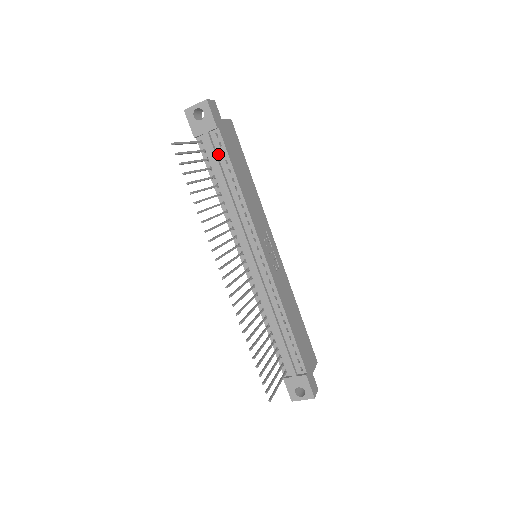
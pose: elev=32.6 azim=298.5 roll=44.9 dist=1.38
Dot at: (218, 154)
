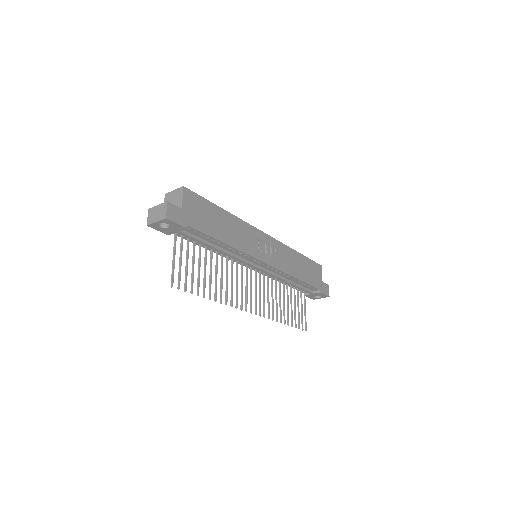
Dot at: (196, 235)
